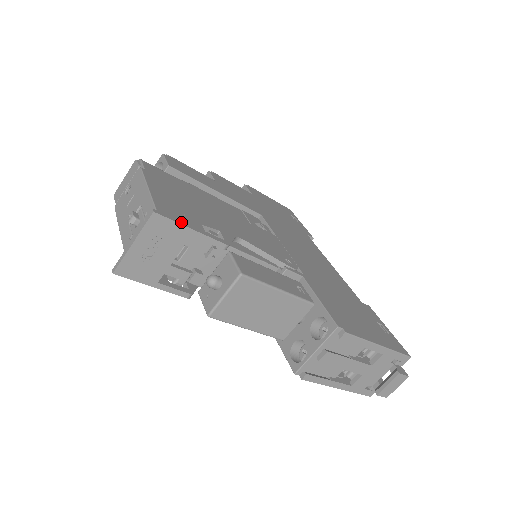
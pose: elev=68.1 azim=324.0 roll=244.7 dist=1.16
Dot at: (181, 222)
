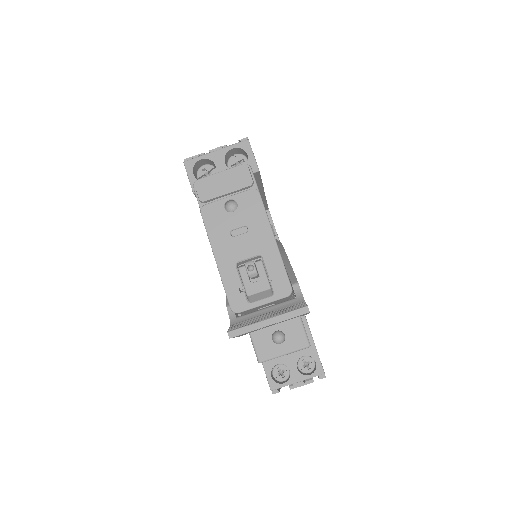
Dot at: occluded
